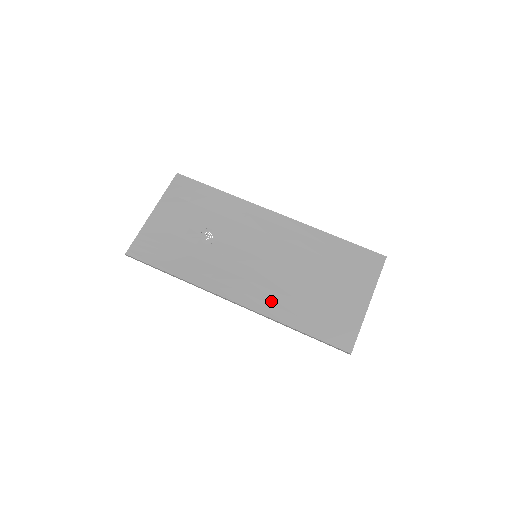
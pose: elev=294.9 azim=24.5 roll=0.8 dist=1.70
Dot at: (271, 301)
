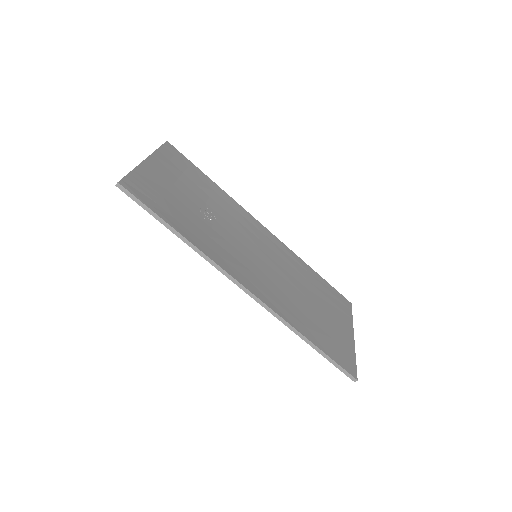
Dot at: (281, 304)
